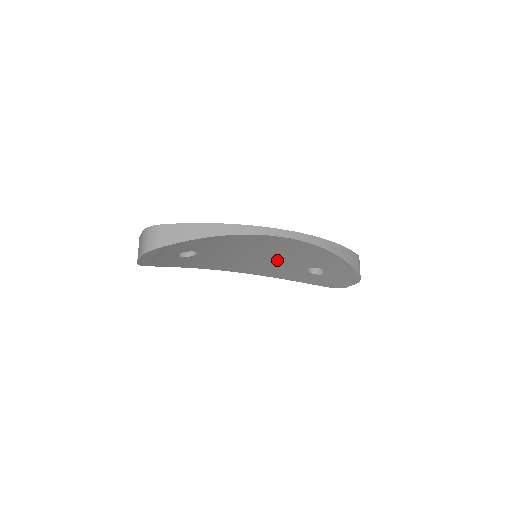
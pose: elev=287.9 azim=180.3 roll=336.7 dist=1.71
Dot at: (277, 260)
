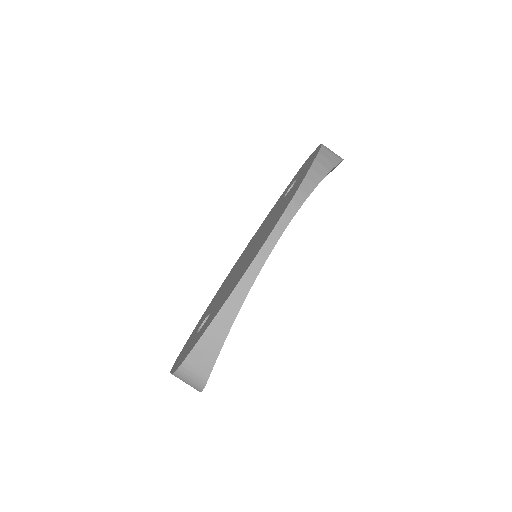
Dot at: occluded
